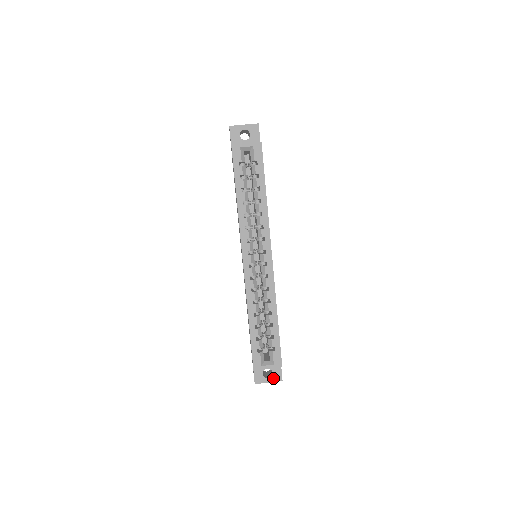
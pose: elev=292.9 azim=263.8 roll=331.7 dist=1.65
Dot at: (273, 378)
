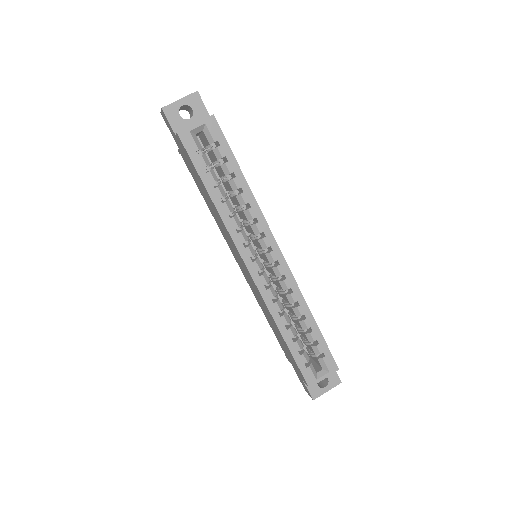
Dot at: (330, 384)
